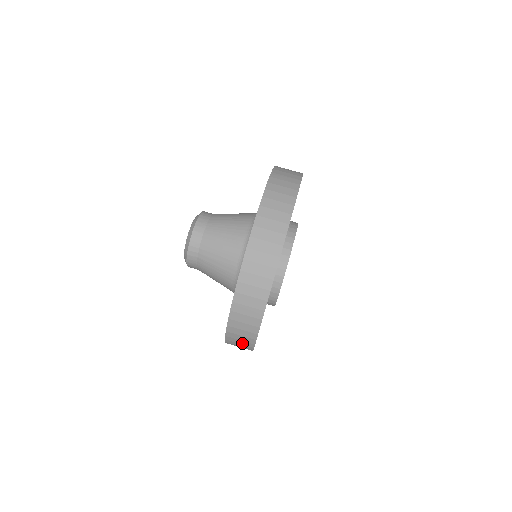
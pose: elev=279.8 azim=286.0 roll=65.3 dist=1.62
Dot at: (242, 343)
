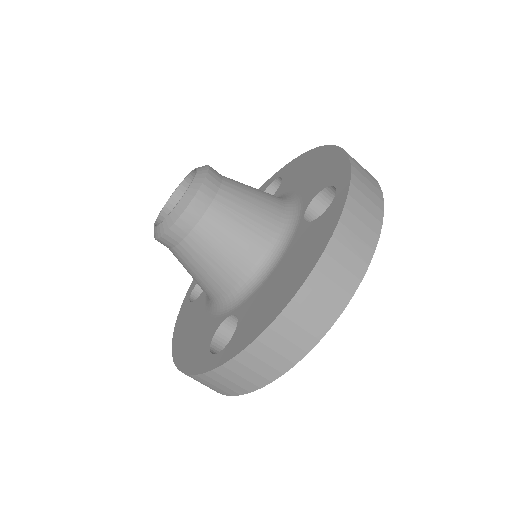
Dot at: occluded
